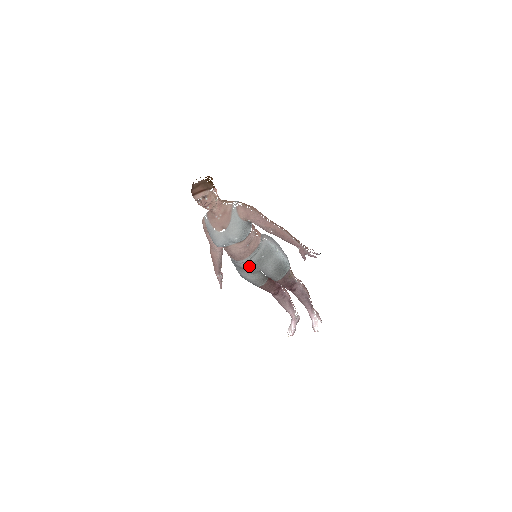
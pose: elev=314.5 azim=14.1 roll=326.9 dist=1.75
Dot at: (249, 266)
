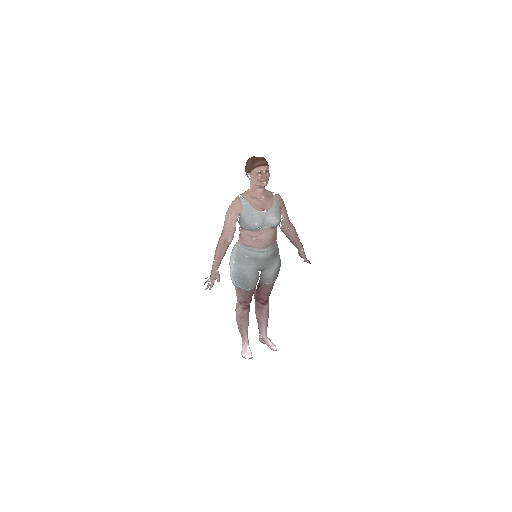
Dot at: (267, 257)
